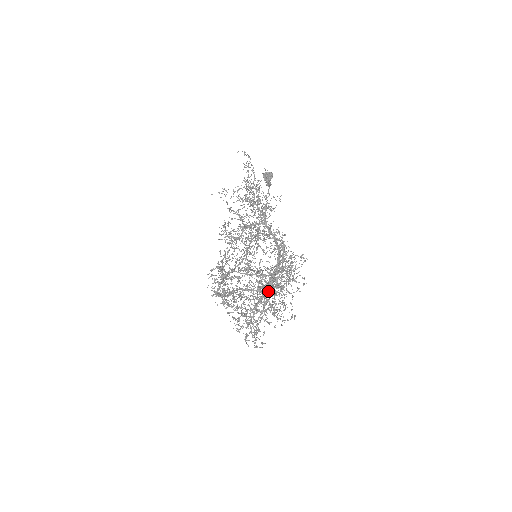
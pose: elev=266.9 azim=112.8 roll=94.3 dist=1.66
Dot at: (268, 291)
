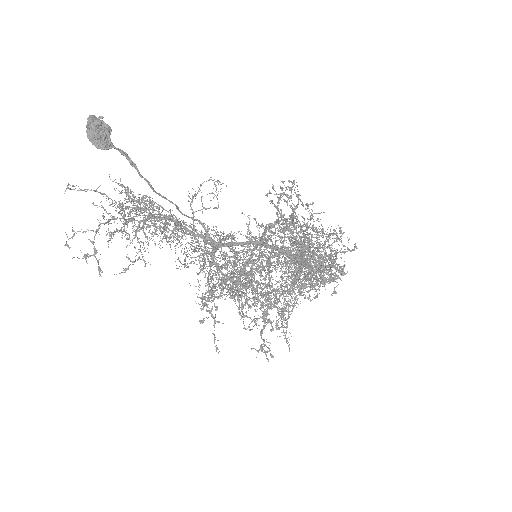
Dot at: occluded
